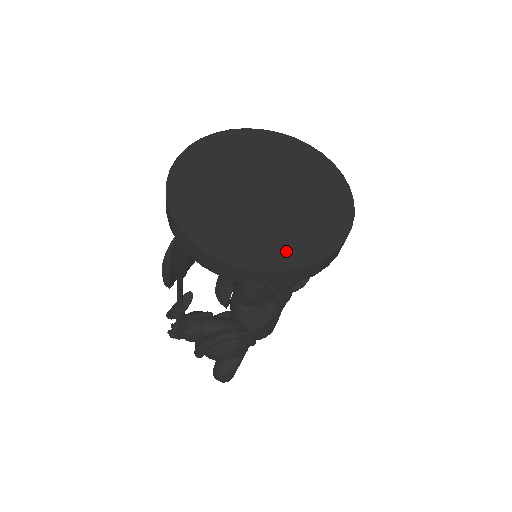
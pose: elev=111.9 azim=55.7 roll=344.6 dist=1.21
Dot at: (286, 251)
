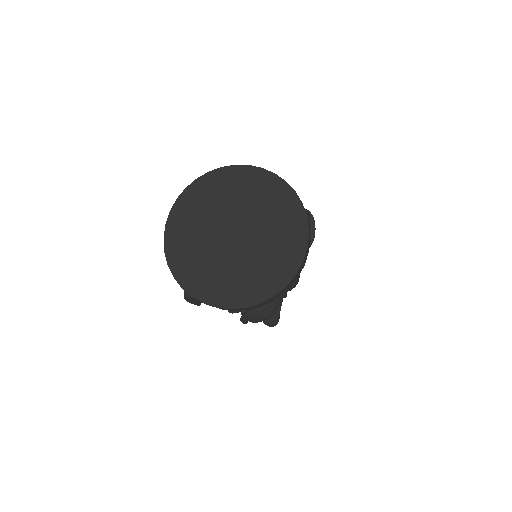
Dot at: (260, 285)
